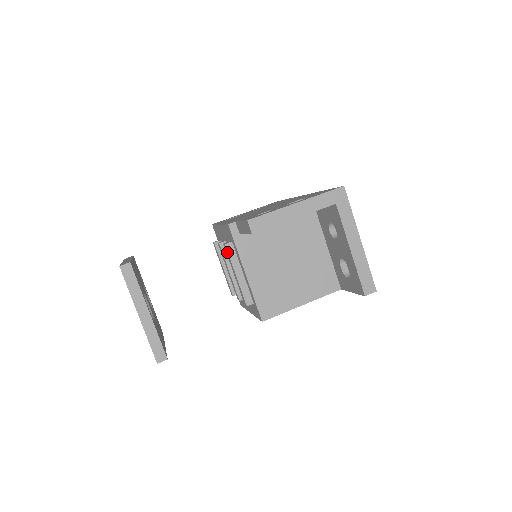
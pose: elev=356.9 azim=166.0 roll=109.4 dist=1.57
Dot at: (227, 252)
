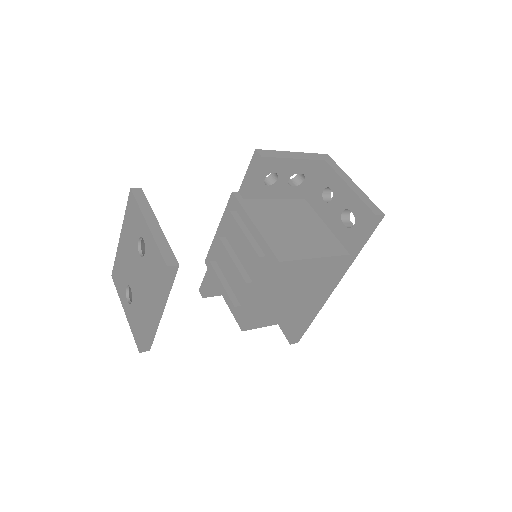
Dot at: (232, 218)
